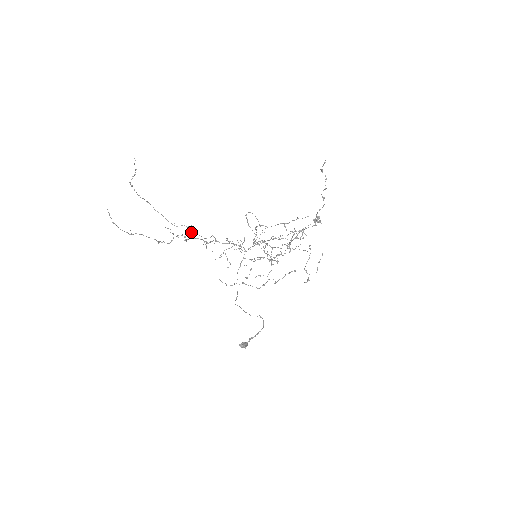
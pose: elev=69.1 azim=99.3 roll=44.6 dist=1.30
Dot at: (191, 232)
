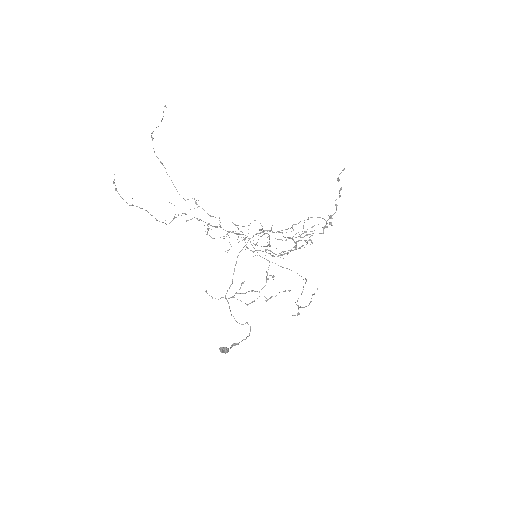
Dot at: (198, 206)
